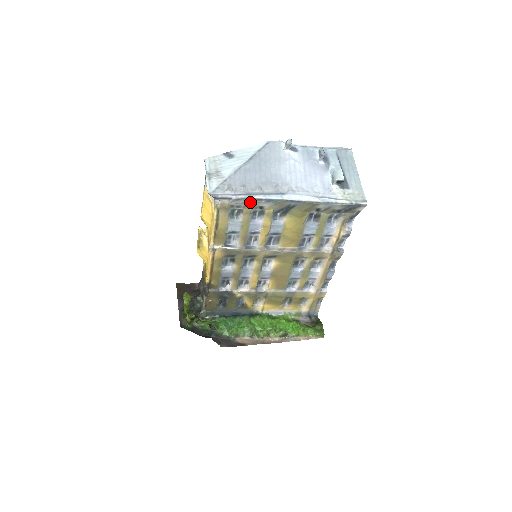
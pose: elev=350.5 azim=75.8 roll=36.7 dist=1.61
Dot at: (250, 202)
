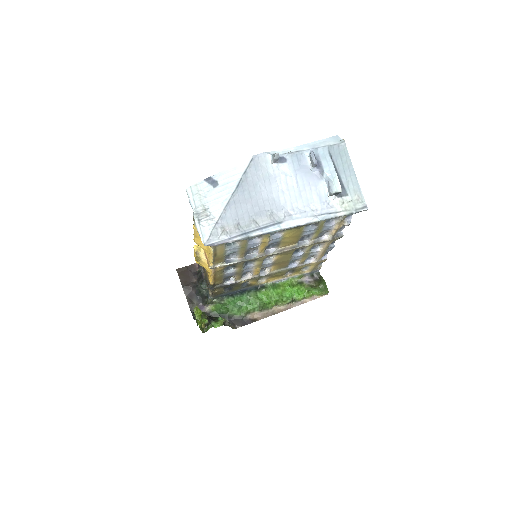
Dot at: occluded
